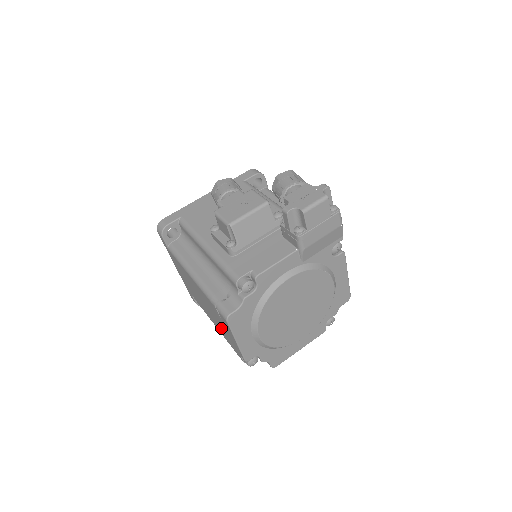
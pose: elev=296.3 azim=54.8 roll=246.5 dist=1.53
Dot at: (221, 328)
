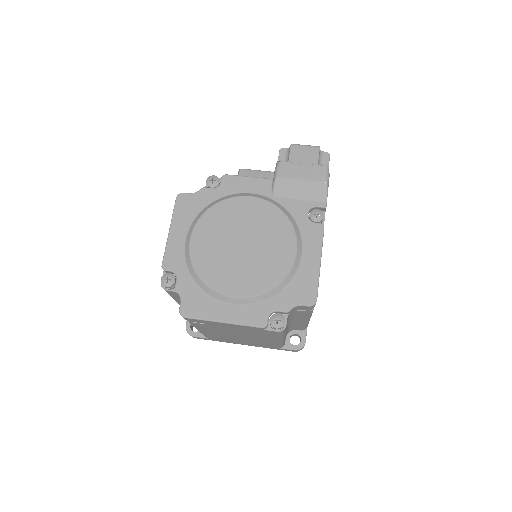
Dot at: occluded
